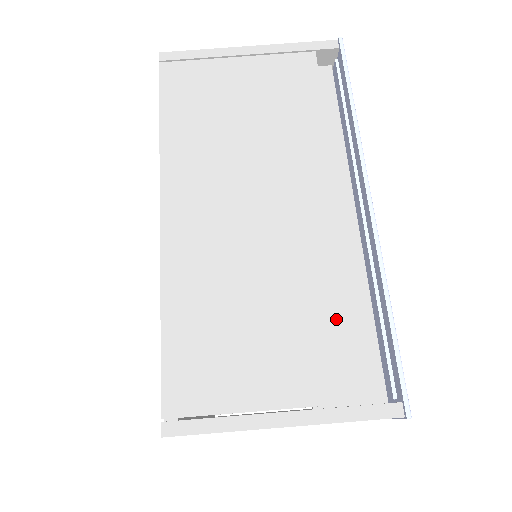
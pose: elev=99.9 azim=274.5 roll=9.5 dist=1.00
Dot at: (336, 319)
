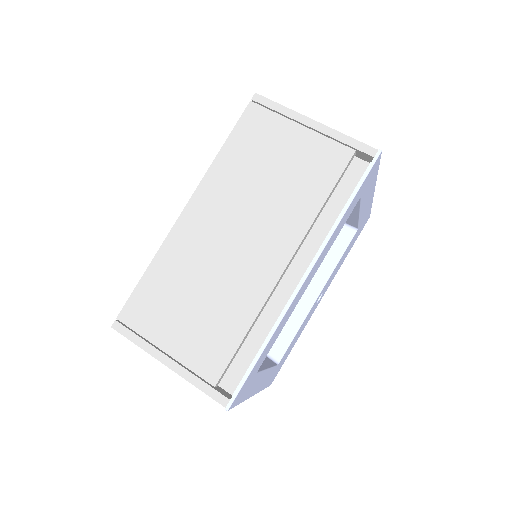
Dot at: (231, 333)
